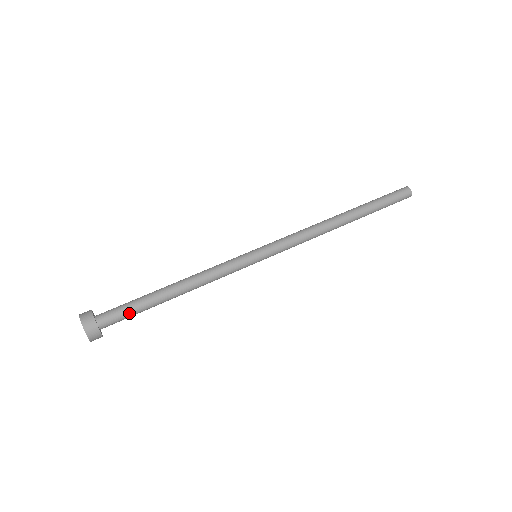
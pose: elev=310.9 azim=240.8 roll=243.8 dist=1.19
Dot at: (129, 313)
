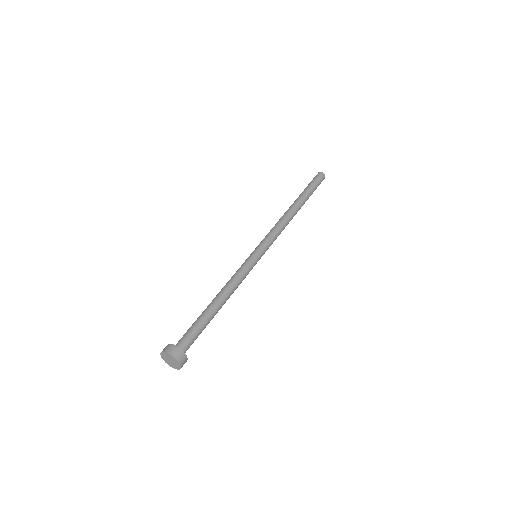
Dot at: (197, 333)
